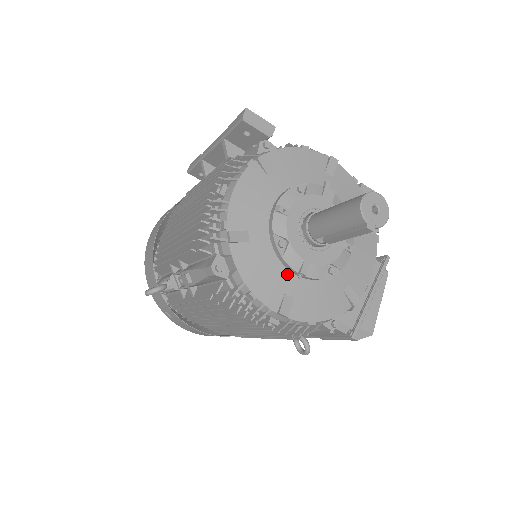
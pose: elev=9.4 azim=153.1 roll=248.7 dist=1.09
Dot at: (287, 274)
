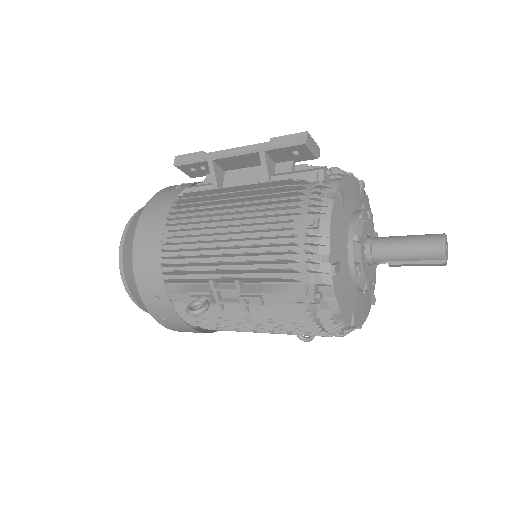
Dot at: (355, 292)
